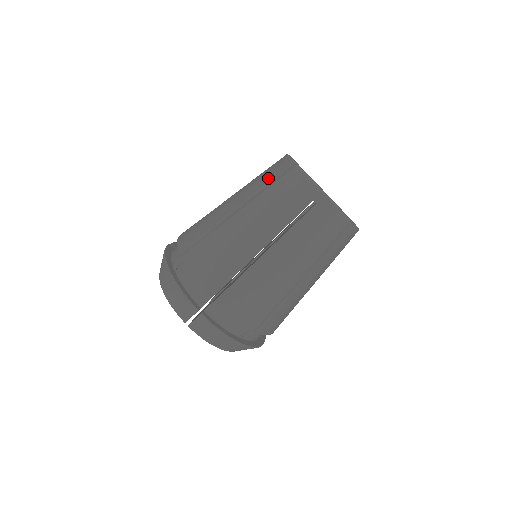
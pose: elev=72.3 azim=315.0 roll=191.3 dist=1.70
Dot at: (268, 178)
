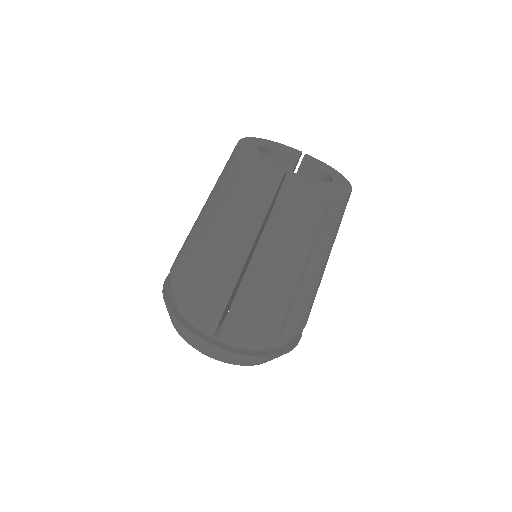
Dot at: occluded
